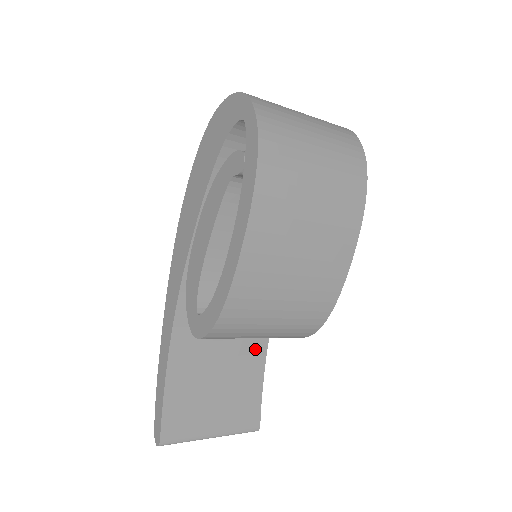
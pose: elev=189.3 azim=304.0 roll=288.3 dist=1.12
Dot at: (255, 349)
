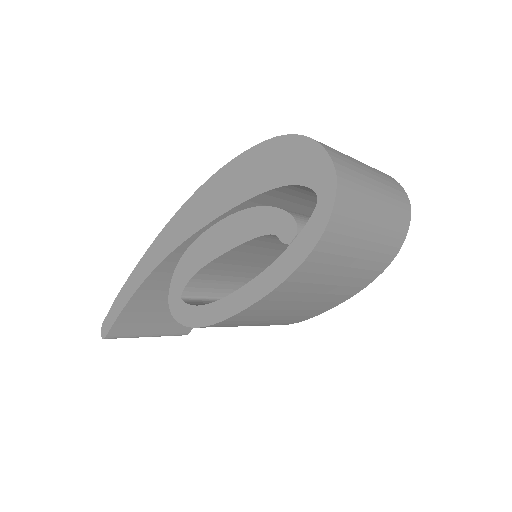
Dot at: occluded
